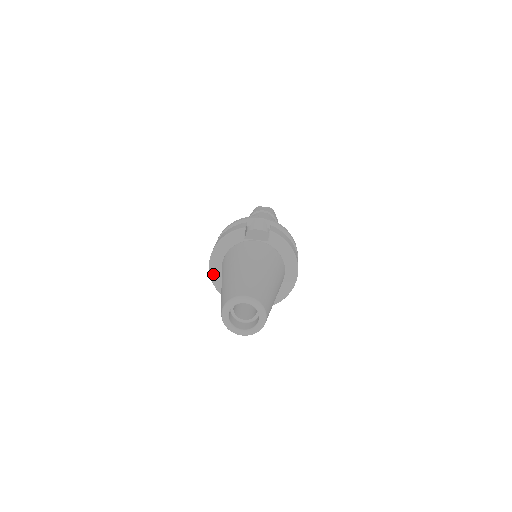
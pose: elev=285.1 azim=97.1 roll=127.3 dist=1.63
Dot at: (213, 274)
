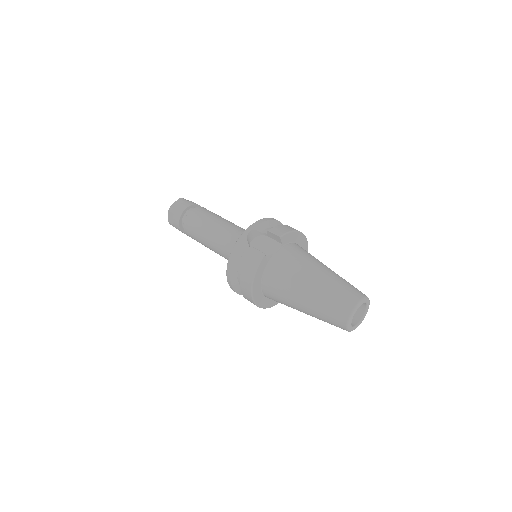
Dot at: (259, 304)
